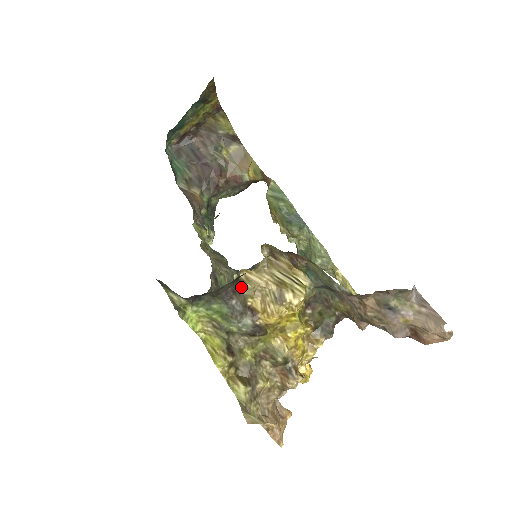
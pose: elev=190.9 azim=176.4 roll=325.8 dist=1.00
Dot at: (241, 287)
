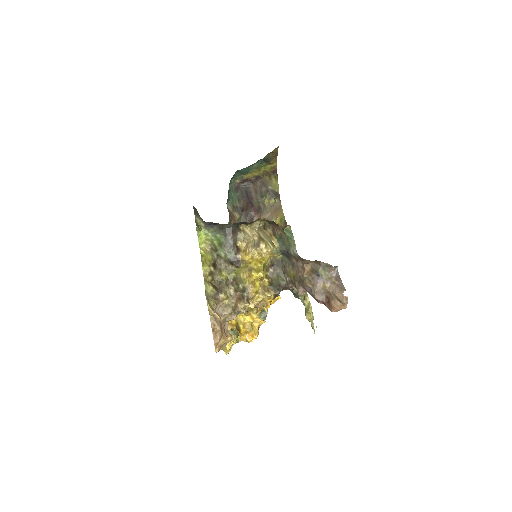
Dot at: (238, 232)
